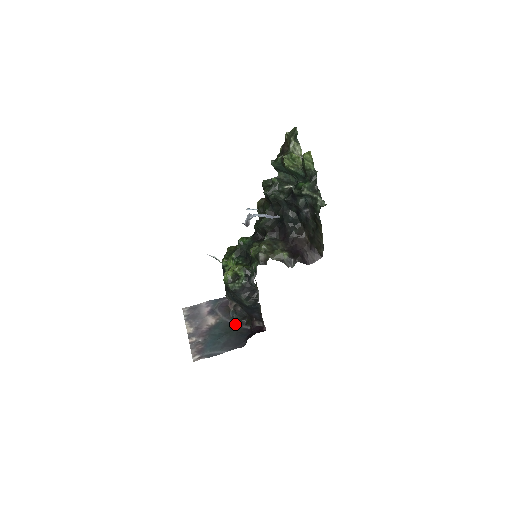
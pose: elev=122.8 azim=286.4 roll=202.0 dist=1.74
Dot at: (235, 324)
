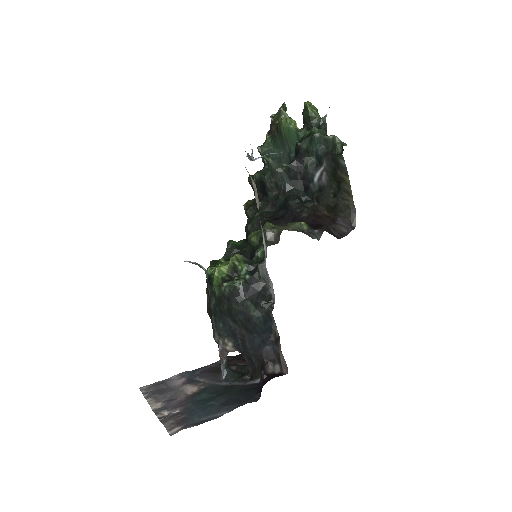
Dot at: (233, 383)
